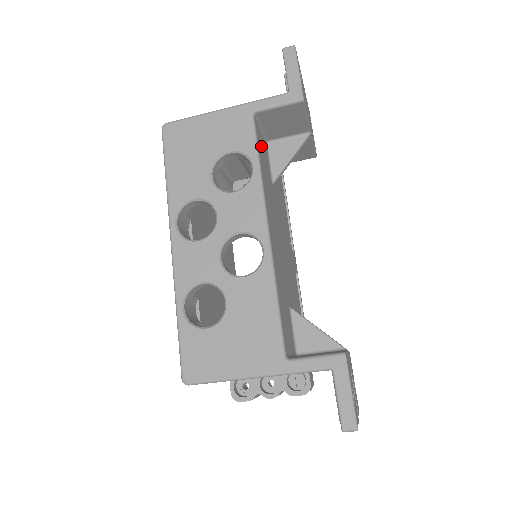
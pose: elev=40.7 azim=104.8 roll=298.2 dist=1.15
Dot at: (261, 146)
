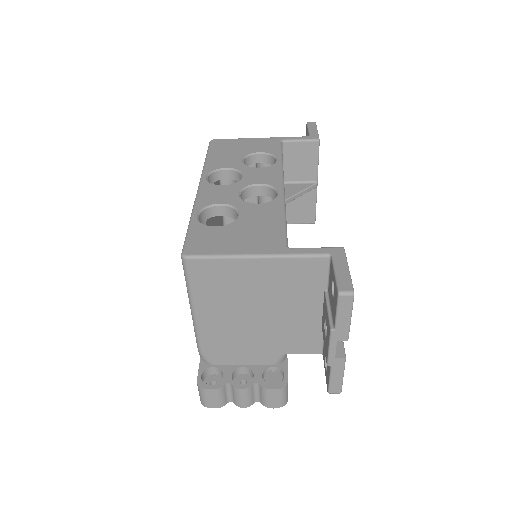
Dot at: occluded
